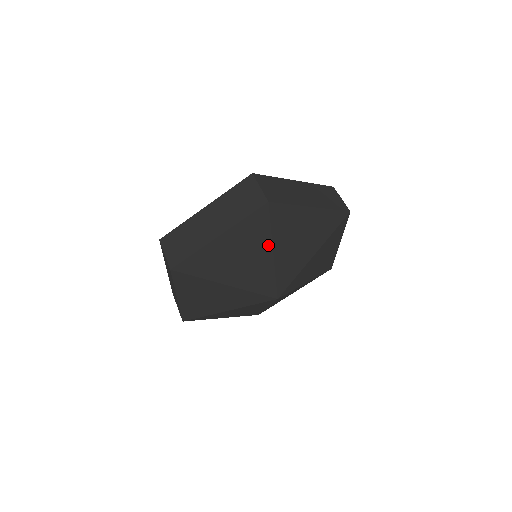
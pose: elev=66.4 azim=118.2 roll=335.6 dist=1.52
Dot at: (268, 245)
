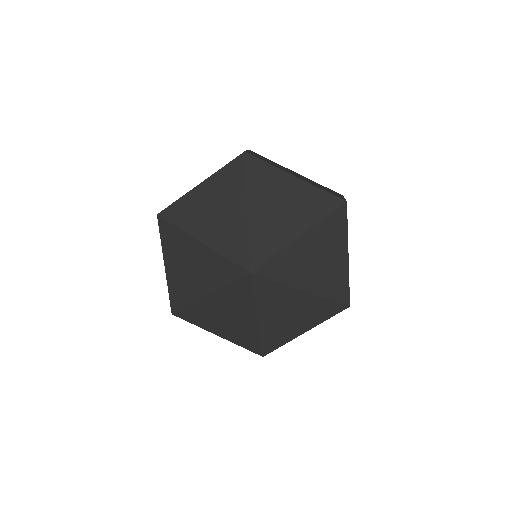
Dot at: (307, 226)
